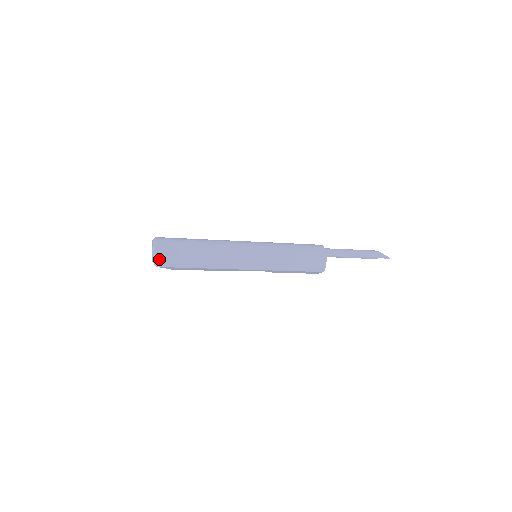
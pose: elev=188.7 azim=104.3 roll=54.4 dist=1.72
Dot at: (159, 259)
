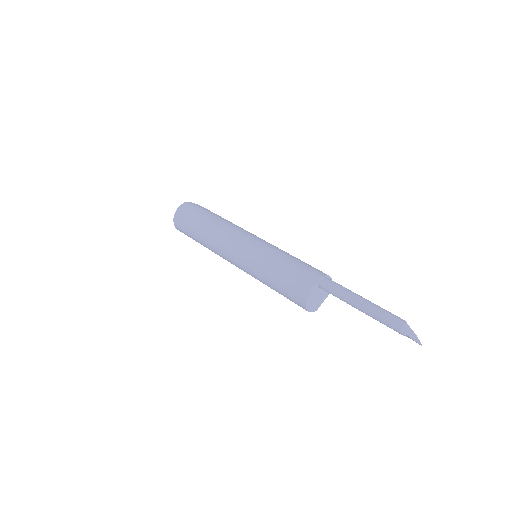
Dot at: occluded
